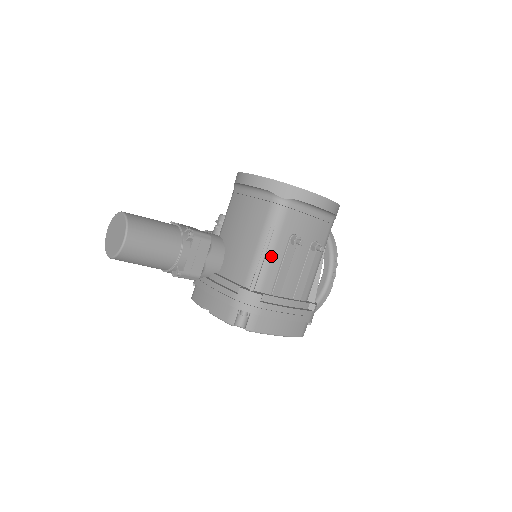
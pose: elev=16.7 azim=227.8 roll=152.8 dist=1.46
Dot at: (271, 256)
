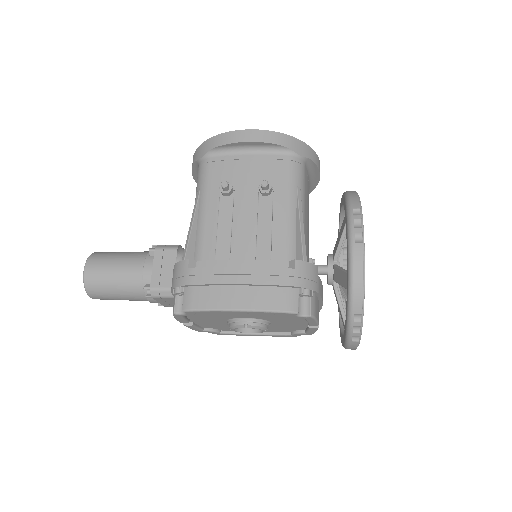
Dot at: (203, 218)
